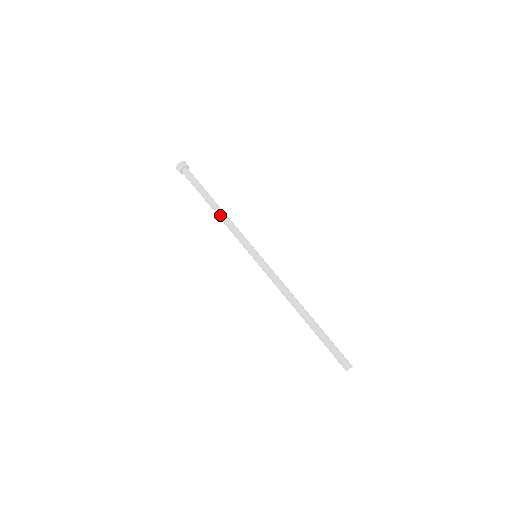
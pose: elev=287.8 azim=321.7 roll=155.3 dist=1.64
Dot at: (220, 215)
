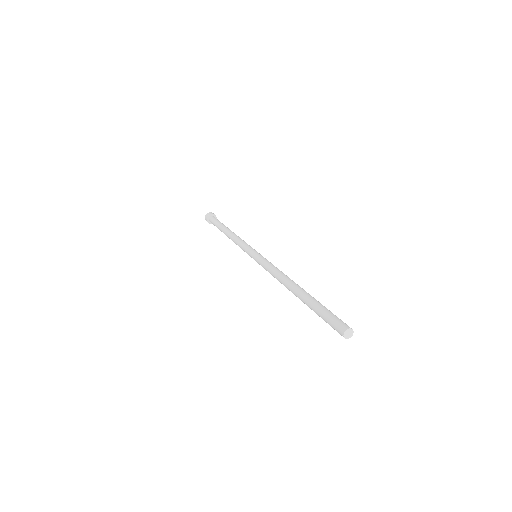
Dot at: (232, 234)
